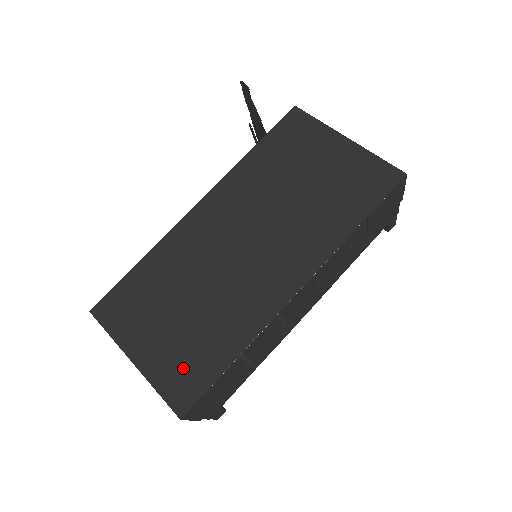
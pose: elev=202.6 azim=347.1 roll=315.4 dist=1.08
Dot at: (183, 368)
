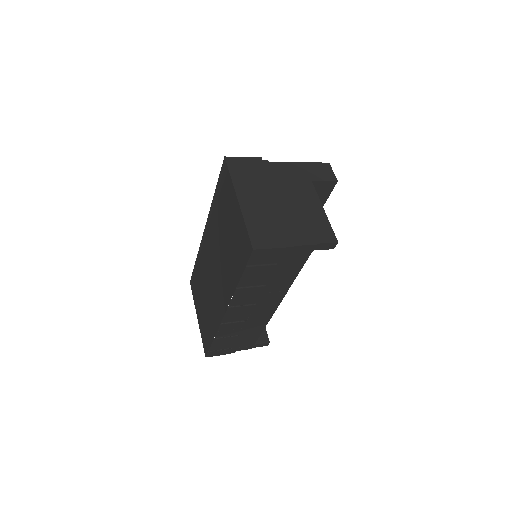
Dot at: (205, 332)
